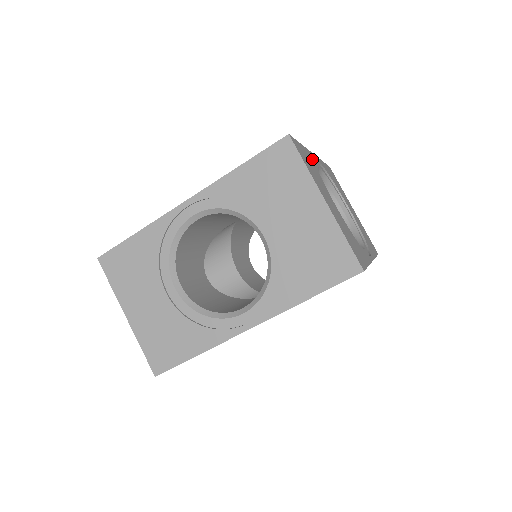
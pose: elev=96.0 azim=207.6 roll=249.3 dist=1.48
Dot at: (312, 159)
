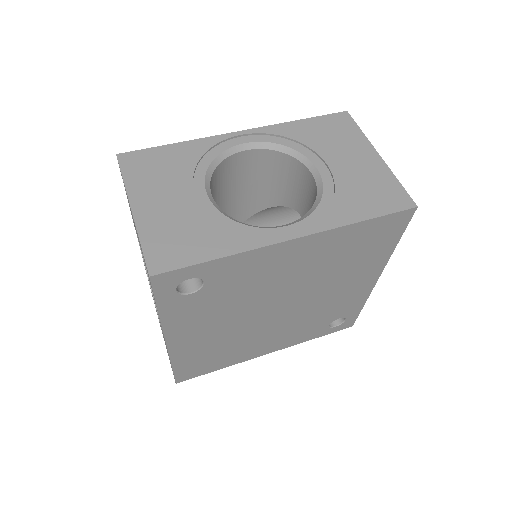
Dot at: occluded
